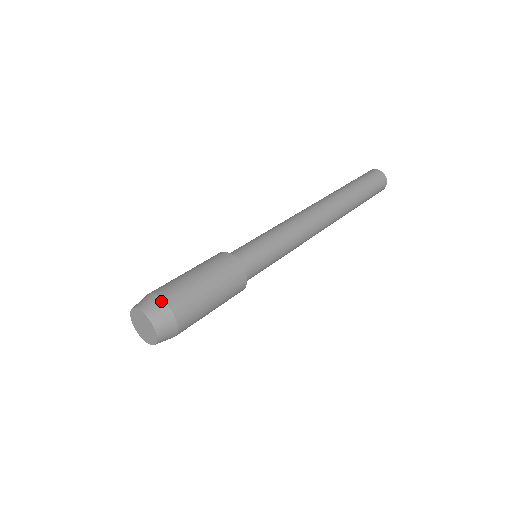
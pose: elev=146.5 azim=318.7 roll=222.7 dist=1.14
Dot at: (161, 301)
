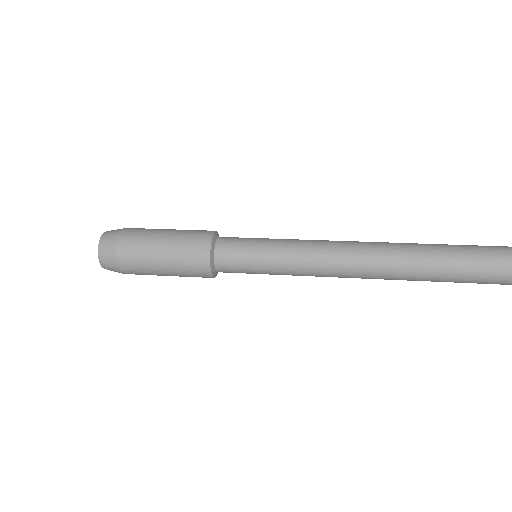
Dot at: (123, 228)
